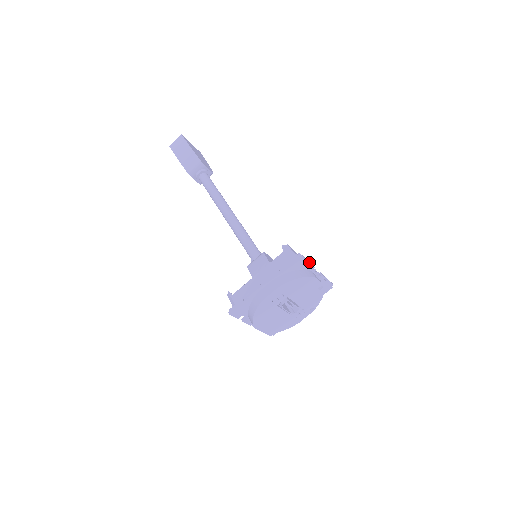
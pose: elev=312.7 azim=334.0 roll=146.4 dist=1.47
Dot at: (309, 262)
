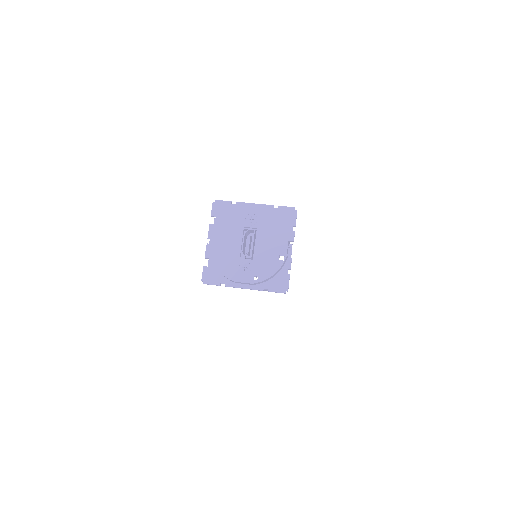
Dot at: occluded
